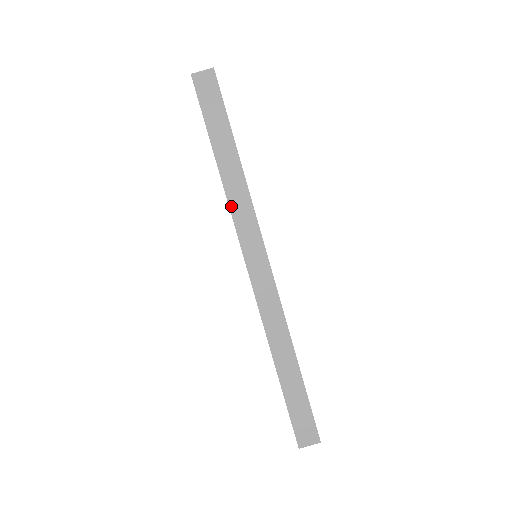
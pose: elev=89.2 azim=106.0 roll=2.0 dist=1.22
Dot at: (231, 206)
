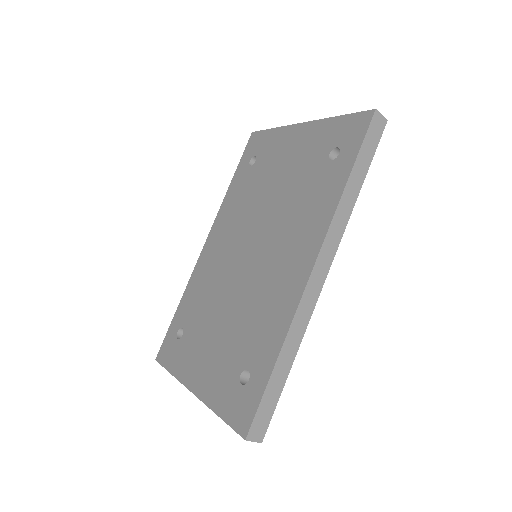
Dot at: (335, 217)
